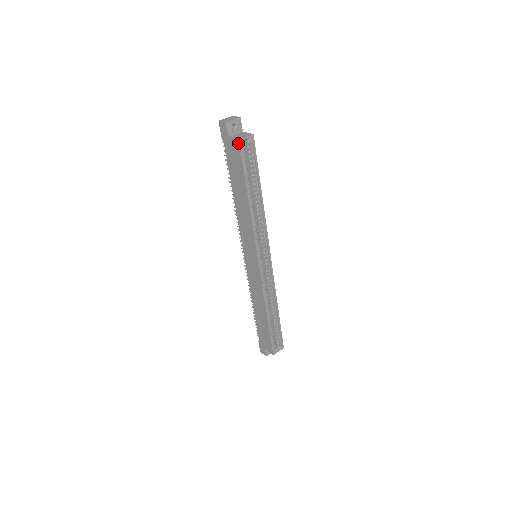
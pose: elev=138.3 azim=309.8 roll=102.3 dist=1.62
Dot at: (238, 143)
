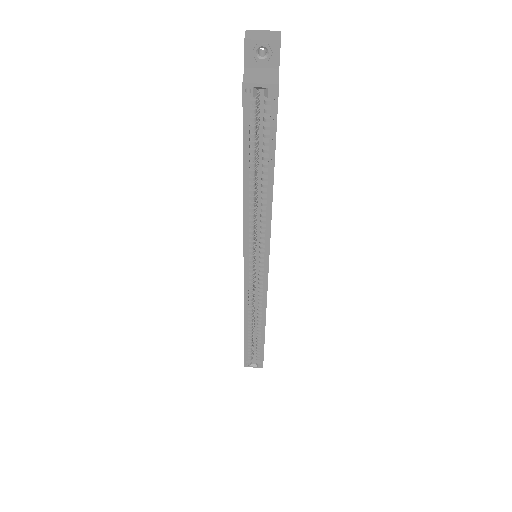
Dot at: (242, 88)
